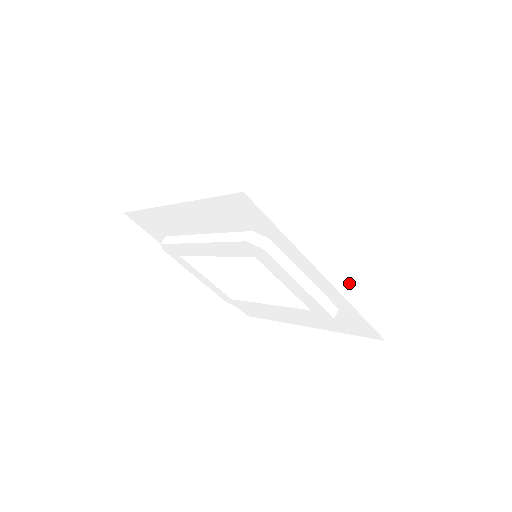
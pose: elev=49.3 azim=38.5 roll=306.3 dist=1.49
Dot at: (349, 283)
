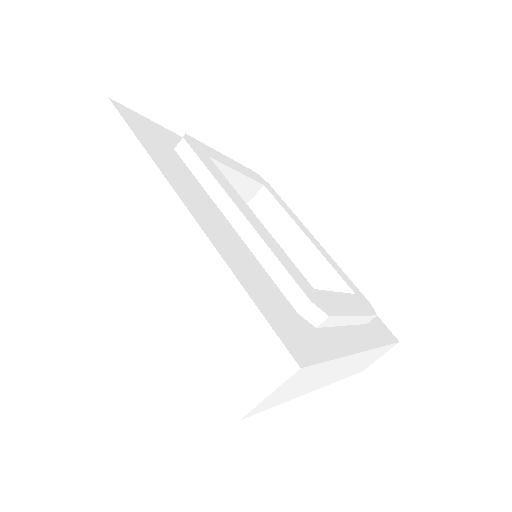
Dot at: (347, 372)
